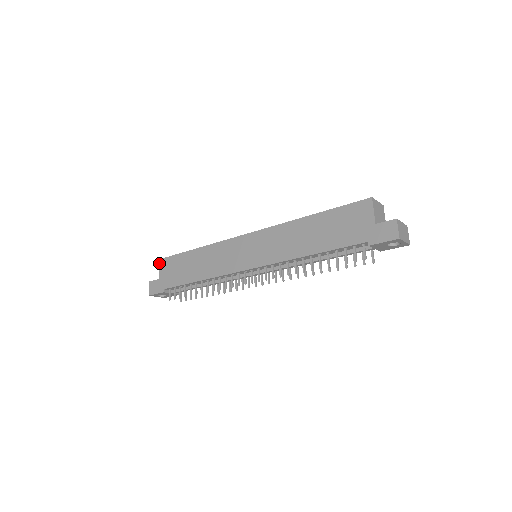
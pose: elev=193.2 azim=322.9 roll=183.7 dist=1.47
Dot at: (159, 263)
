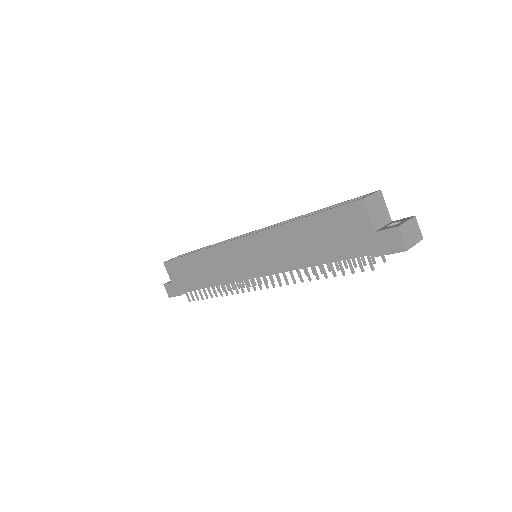
Dot at: (165, 266)
